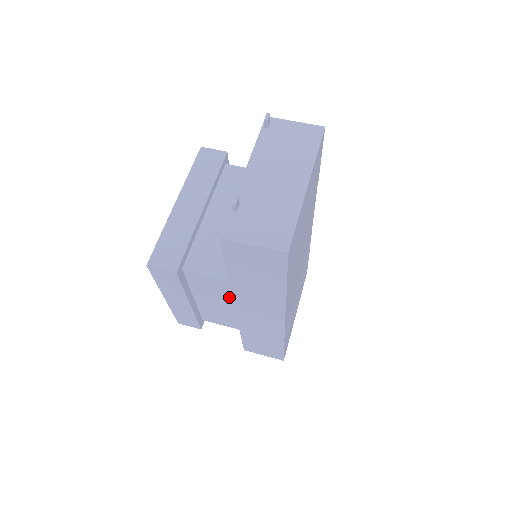
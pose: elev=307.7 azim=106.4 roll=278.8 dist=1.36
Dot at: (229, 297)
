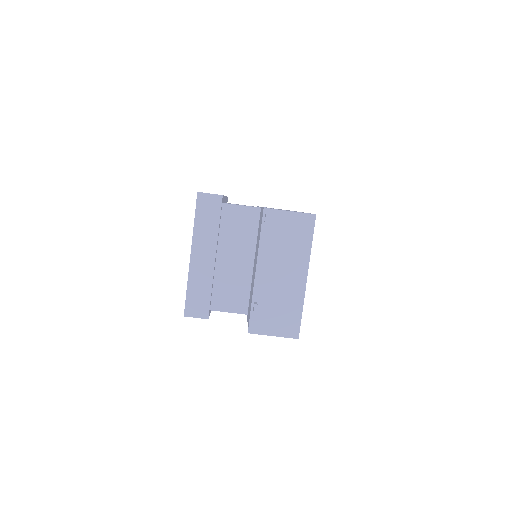
Dot at: occluded
